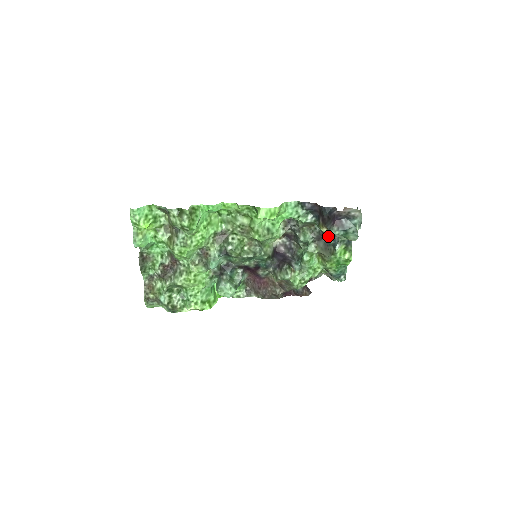
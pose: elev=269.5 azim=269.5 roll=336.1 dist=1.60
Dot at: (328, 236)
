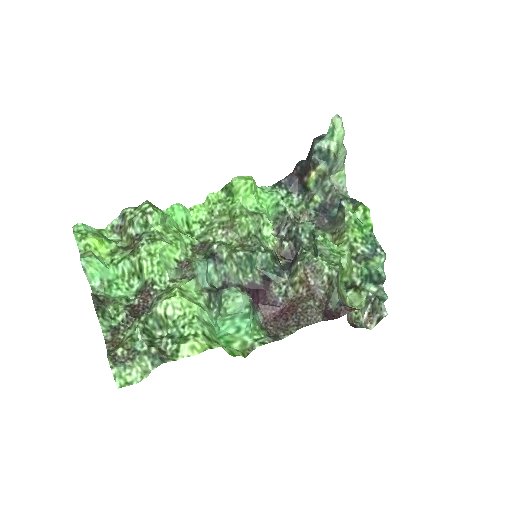
Dot at: (327, 208)
